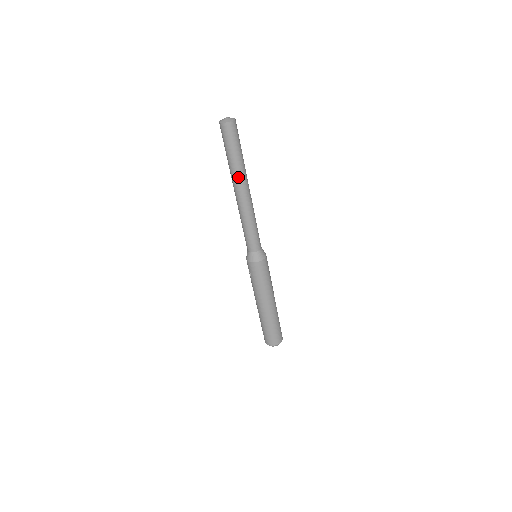
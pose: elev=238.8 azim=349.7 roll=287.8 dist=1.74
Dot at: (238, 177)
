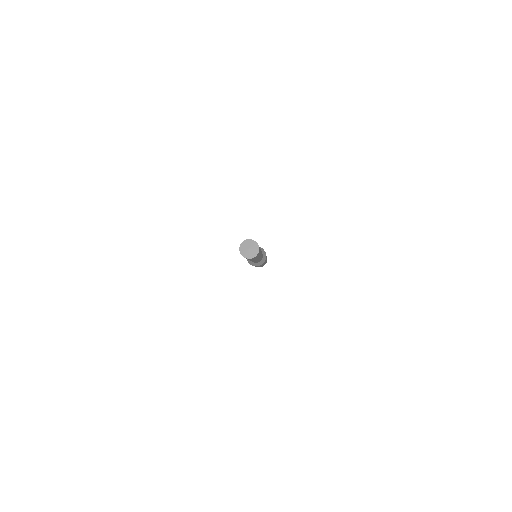
Dot at: occluded
